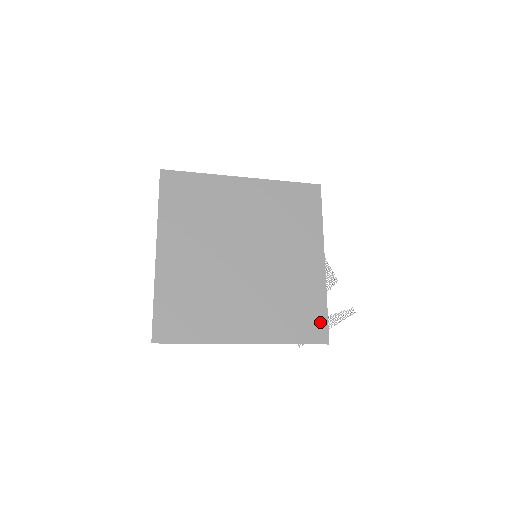
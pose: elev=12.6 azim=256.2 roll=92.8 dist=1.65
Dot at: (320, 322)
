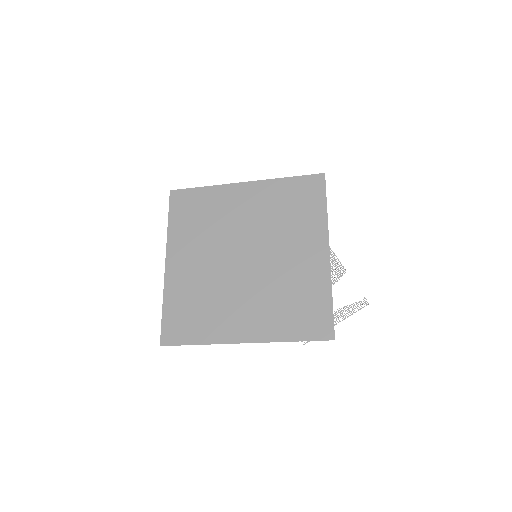
Dot at: (324, 317)
